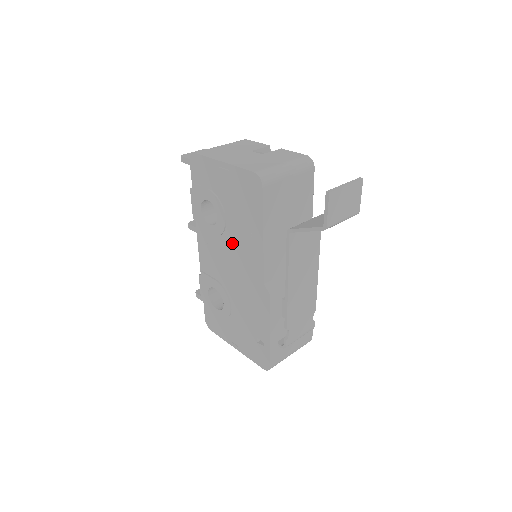
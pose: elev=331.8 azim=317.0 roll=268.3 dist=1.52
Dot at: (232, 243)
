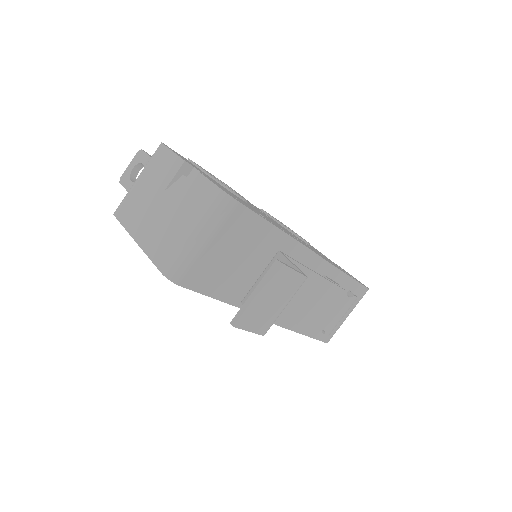
Dot at: occluded
